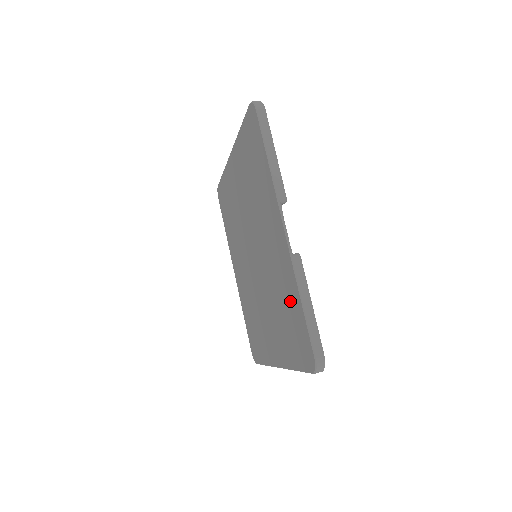
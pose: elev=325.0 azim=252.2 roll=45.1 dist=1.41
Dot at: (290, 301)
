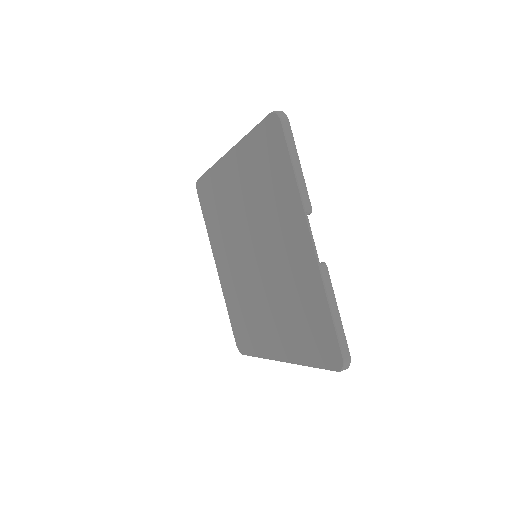
Dot at: (311, 305)
